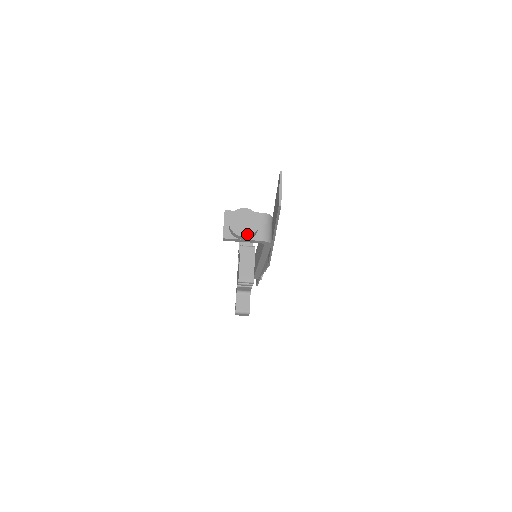
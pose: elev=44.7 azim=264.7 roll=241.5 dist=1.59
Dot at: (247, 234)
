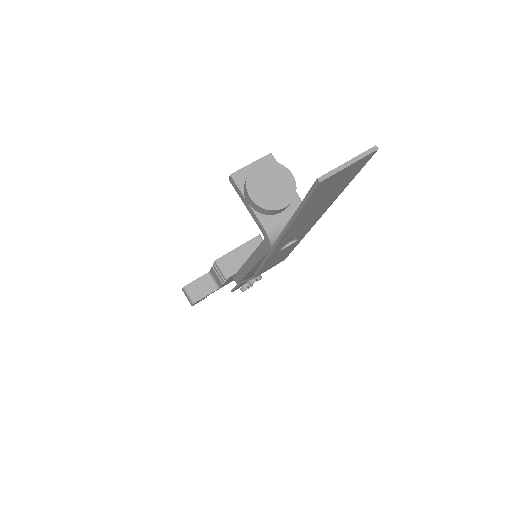
Dot at: (258, 200)
